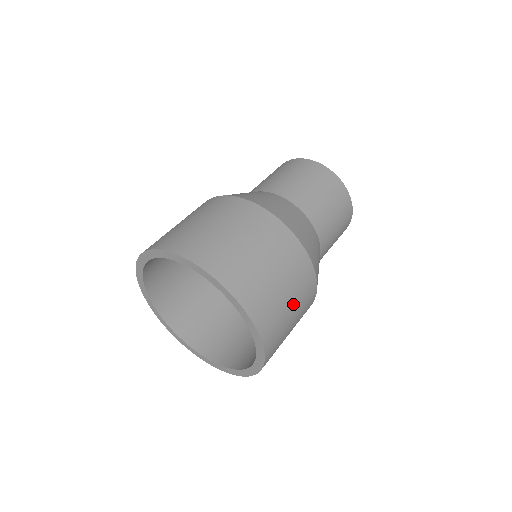
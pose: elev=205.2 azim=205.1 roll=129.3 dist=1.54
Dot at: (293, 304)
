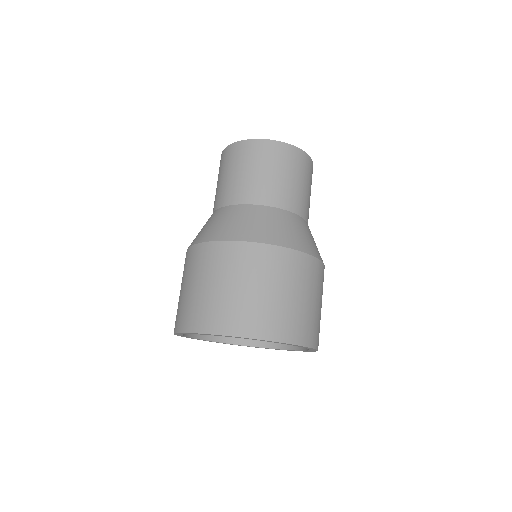
Dot at: occluded
